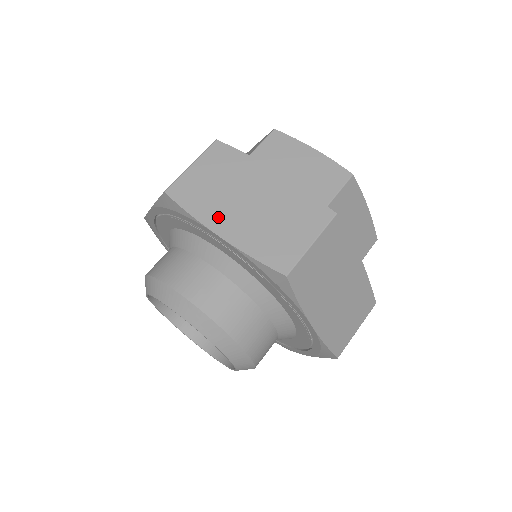
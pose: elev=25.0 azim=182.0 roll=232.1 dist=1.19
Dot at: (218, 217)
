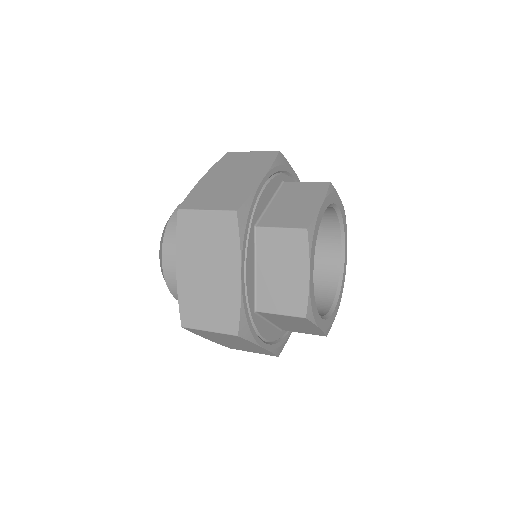
Dot at: (186, 260)
